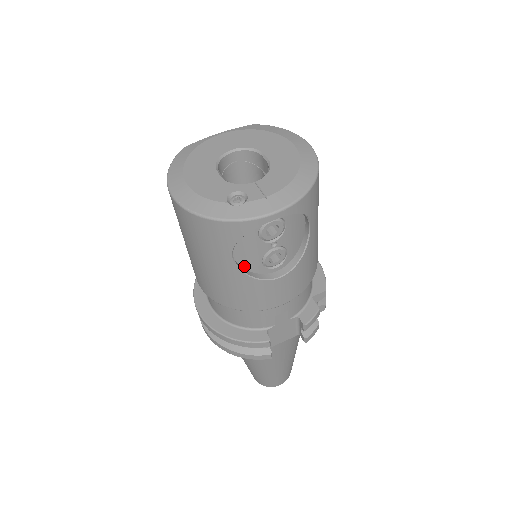
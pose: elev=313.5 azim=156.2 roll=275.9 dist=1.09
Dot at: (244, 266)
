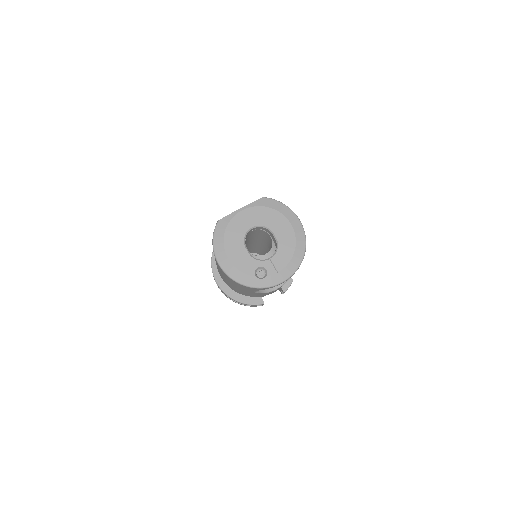
Dot at: occluded
